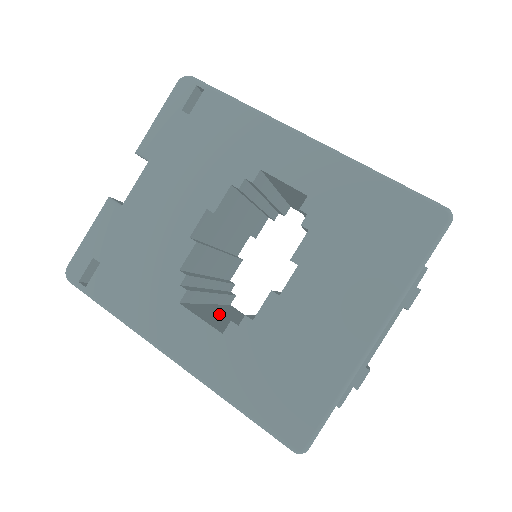
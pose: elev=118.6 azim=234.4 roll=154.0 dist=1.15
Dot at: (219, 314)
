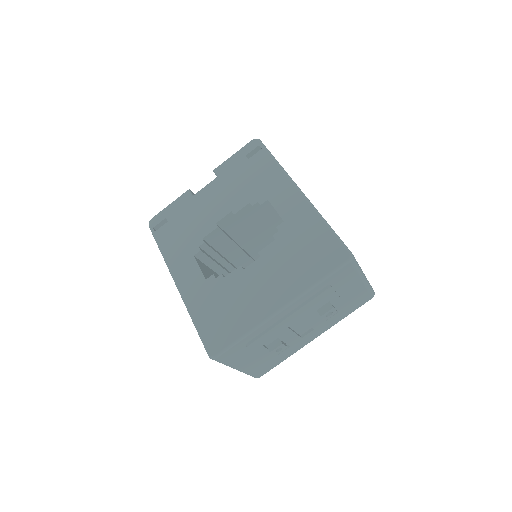
Dot at: occluded
